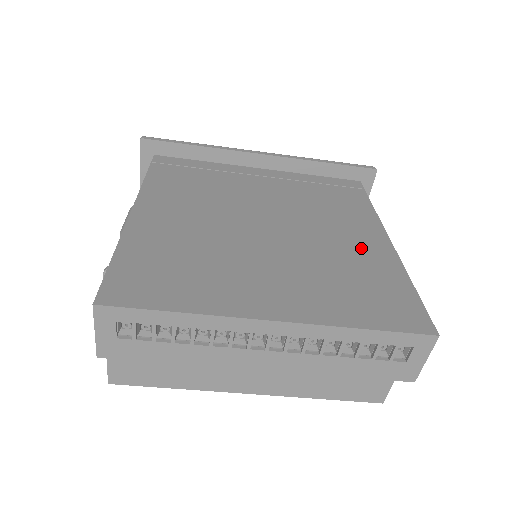
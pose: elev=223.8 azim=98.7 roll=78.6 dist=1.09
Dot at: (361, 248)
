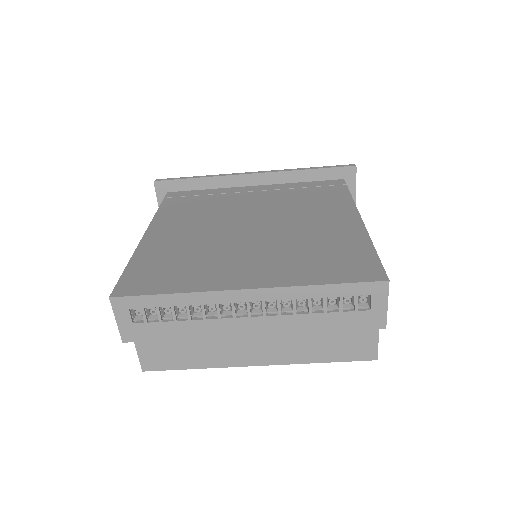
Dot at: (333, 229)
